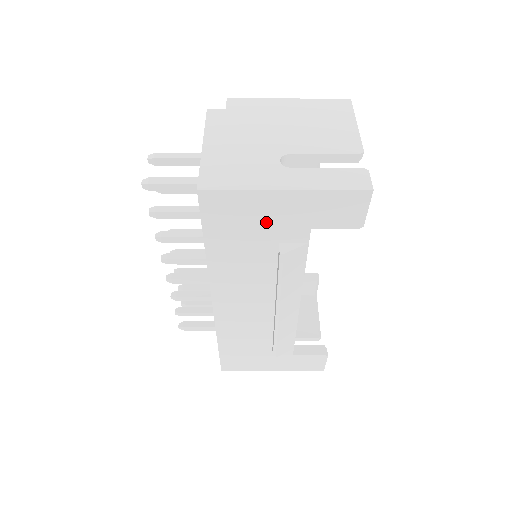
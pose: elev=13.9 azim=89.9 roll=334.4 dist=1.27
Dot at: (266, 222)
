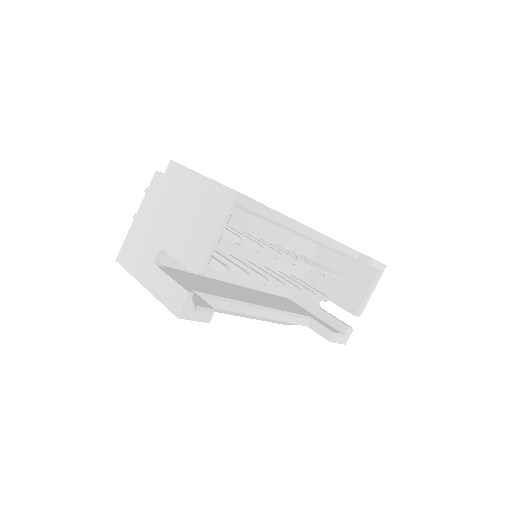
Dot at: occluded
